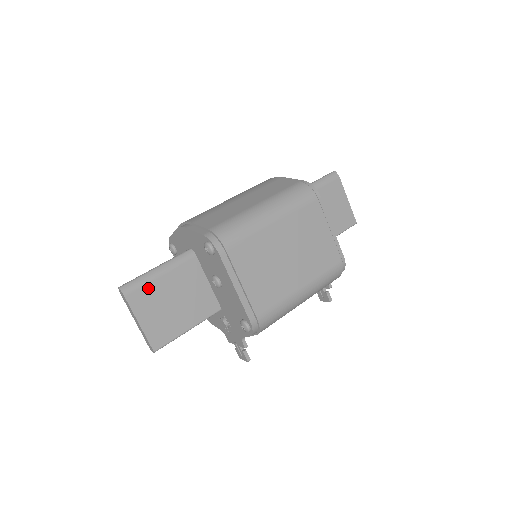
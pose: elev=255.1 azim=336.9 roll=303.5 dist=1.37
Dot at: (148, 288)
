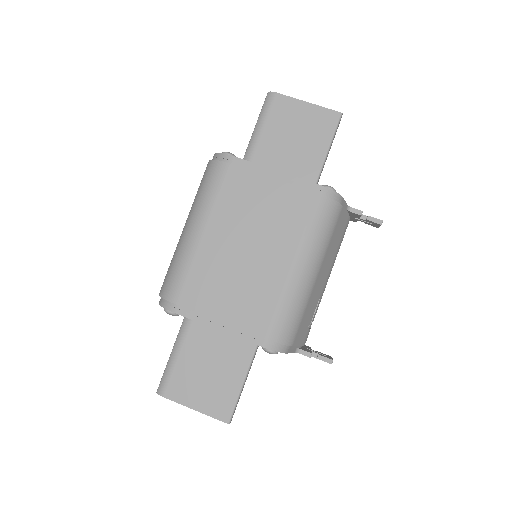
Dot at: (177, 374)
